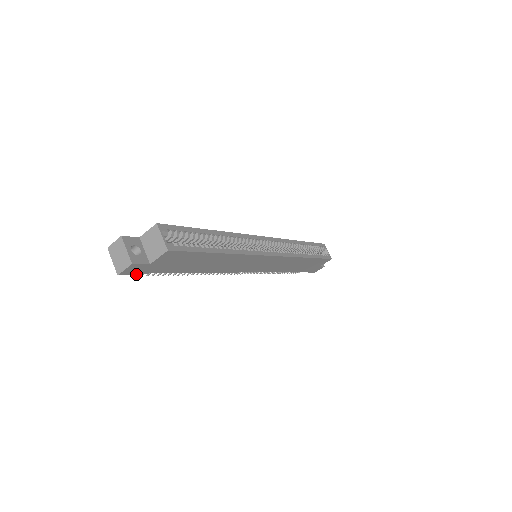
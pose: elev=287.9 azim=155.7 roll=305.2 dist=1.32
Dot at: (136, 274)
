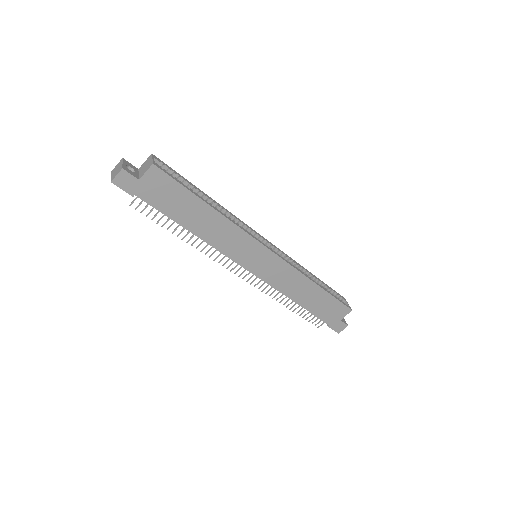
Dot at: (128, 192)
